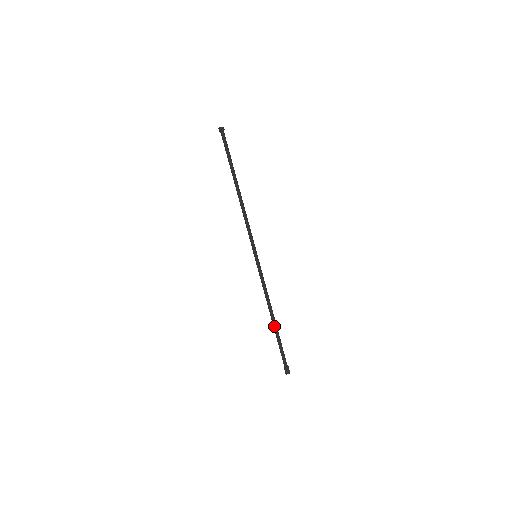
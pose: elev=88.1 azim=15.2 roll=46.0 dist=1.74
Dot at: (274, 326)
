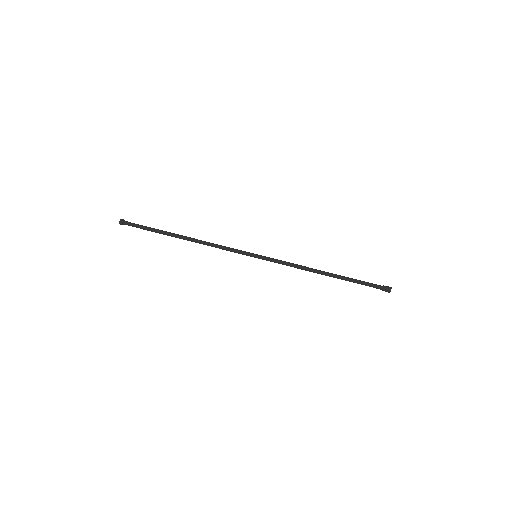
Dot at: (334, 276)
